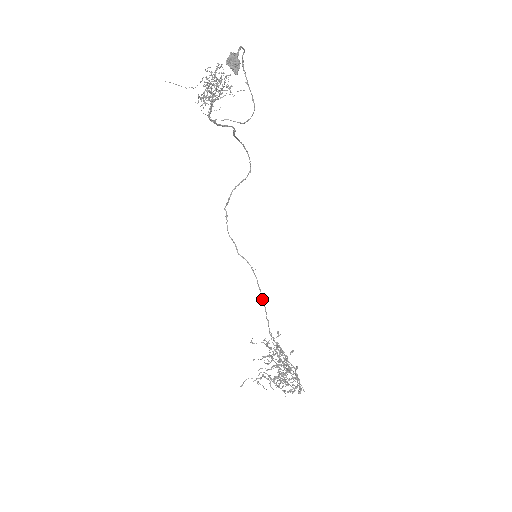
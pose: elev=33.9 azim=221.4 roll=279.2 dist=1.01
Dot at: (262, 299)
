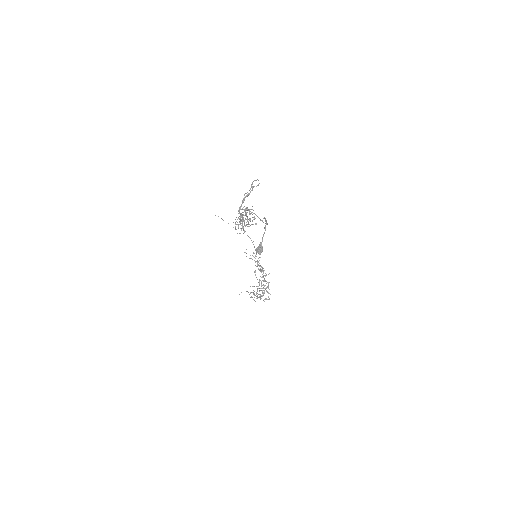
Dot at: (256, 252)
